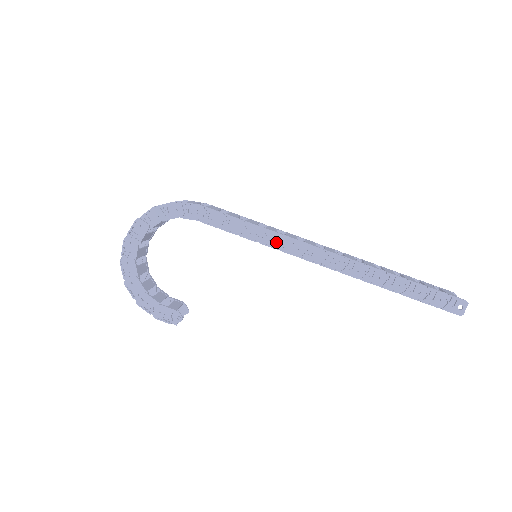
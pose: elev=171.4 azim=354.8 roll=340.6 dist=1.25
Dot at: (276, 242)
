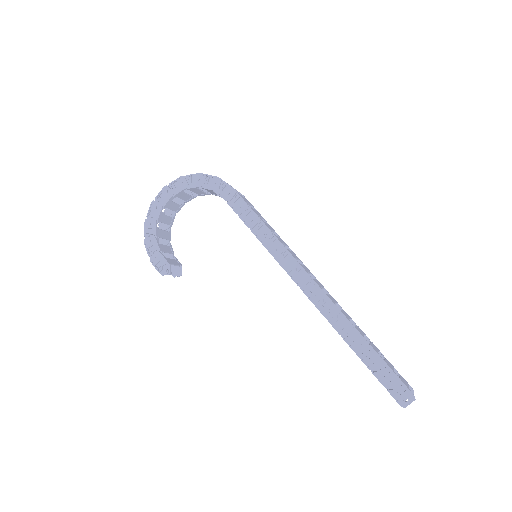
Dot at: (276, 250)
